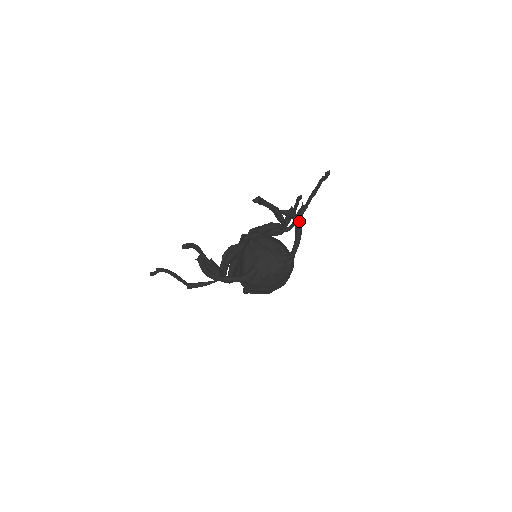
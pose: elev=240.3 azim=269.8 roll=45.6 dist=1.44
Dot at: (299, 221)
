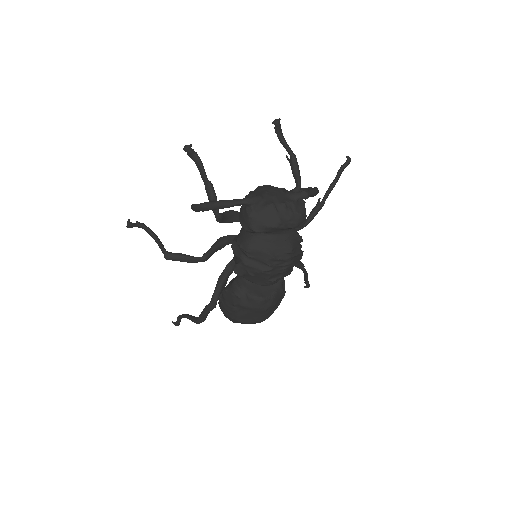
Dot at: occluded
